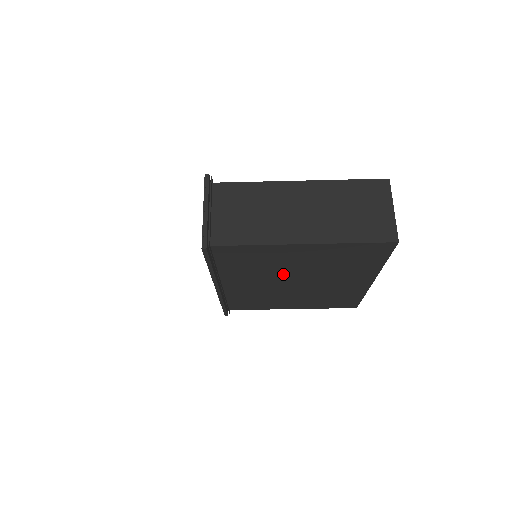
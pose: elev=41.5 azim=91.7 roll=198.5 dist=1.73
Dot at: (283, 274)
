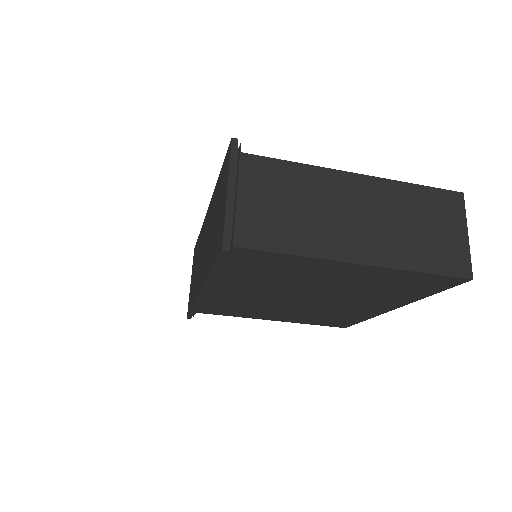
Dot at: (297, 289)
